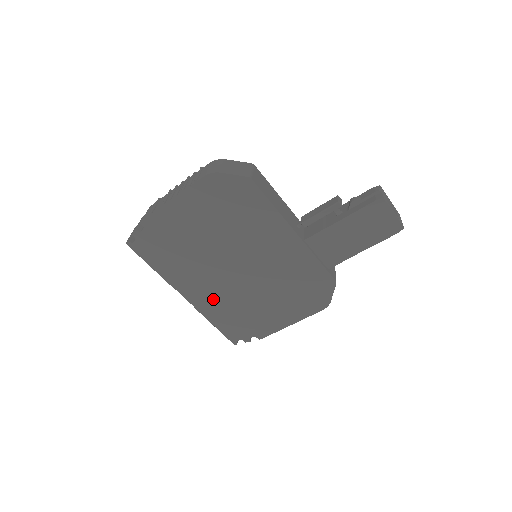
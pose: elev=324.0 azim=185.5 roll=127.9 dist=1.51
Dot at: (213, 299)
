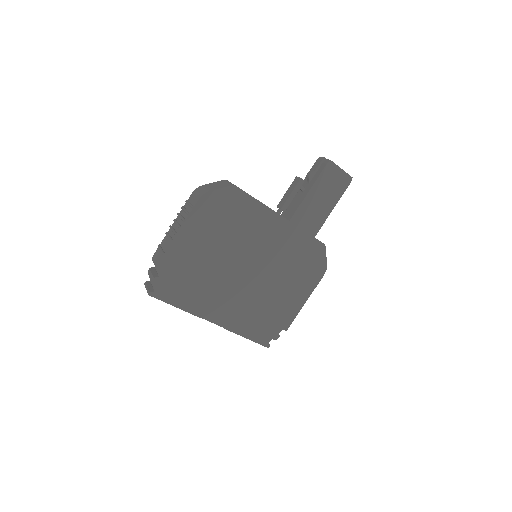
Dot at: (238, 311)
